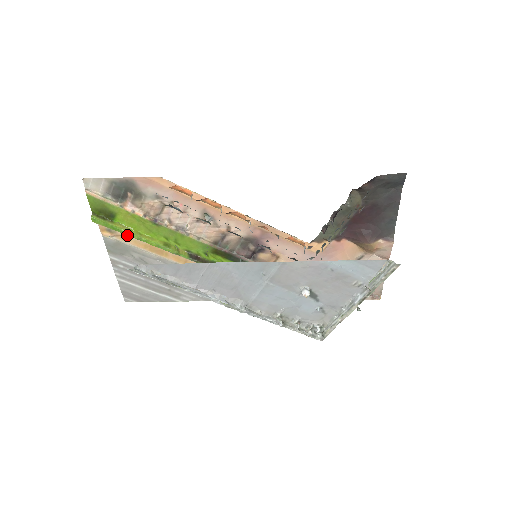
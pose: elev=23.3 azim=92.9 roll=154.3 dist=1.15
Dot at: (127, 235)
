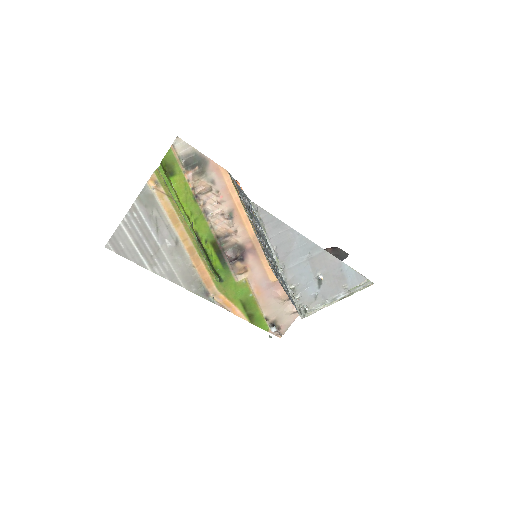
Dot at: (171, 193)
